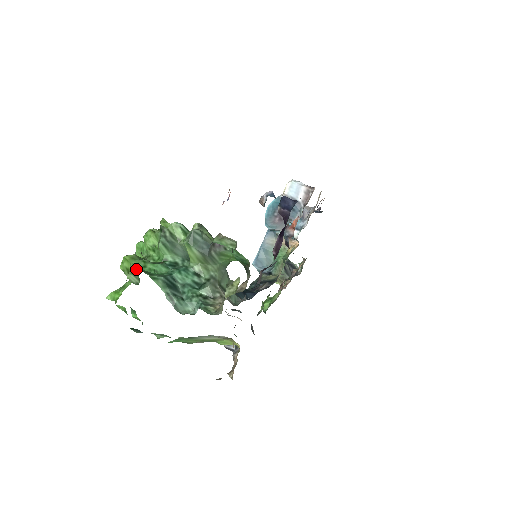
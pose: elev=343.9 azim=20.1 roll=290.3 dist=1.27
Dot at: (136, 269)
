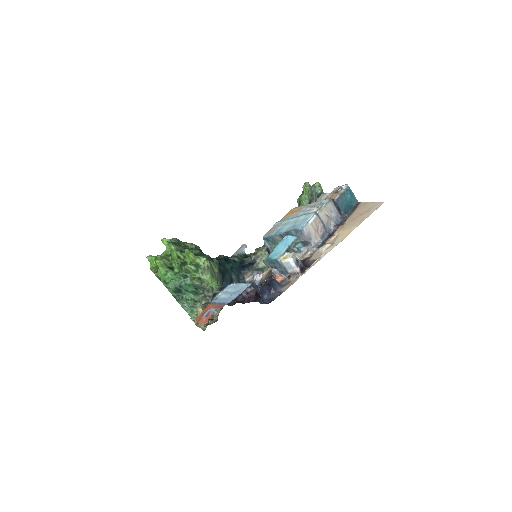
Dot at: (160, 275)
